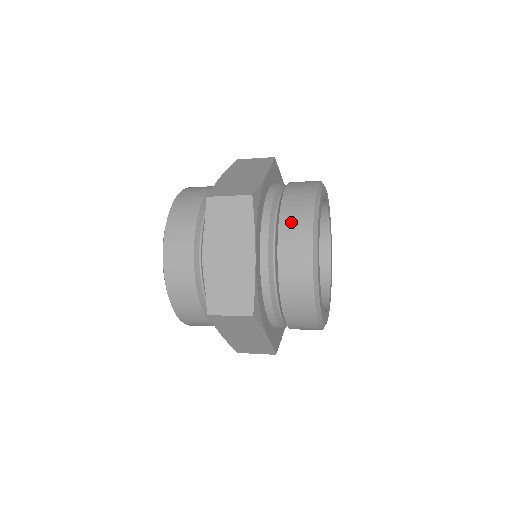
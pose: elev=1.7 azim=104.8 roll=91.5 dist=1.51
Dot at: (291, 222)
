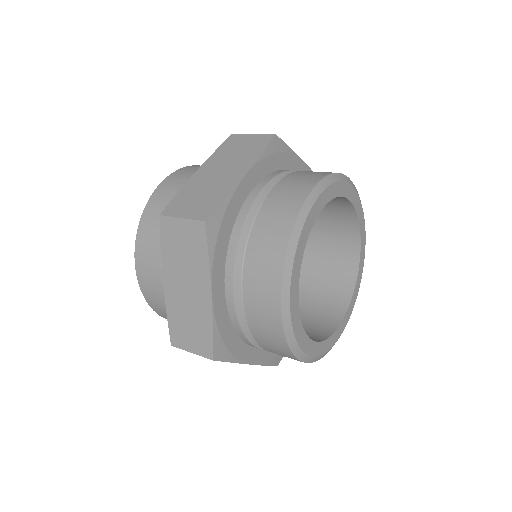
Dot at: (260, 253)
